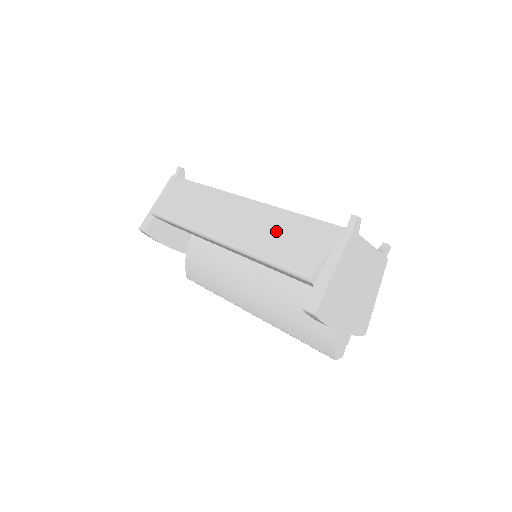
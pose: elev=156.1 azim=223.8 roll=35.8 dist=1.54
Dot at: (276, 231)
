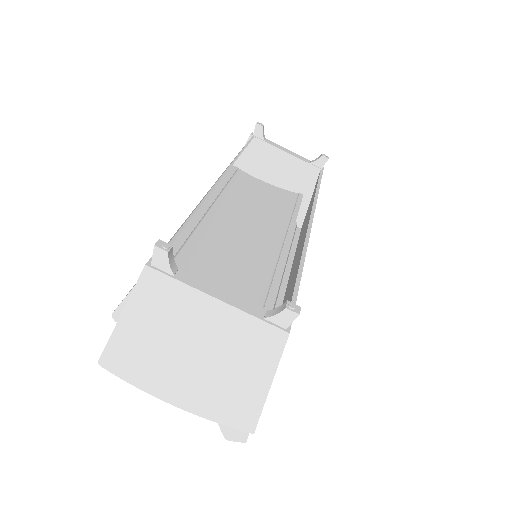
Dot at: occluded
